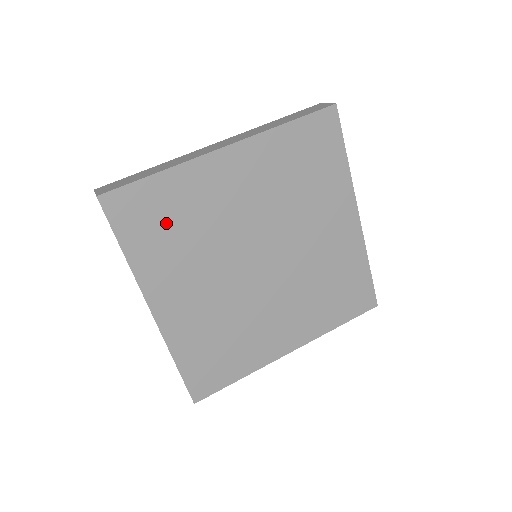
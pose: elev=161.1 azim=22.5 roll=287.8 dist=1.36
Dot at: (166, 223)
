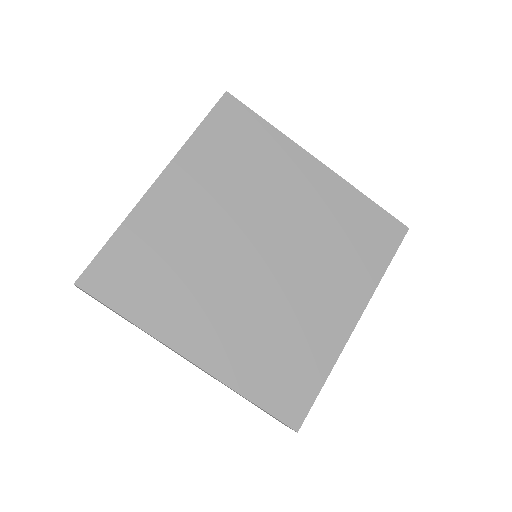
Dot at: (148, 271)
